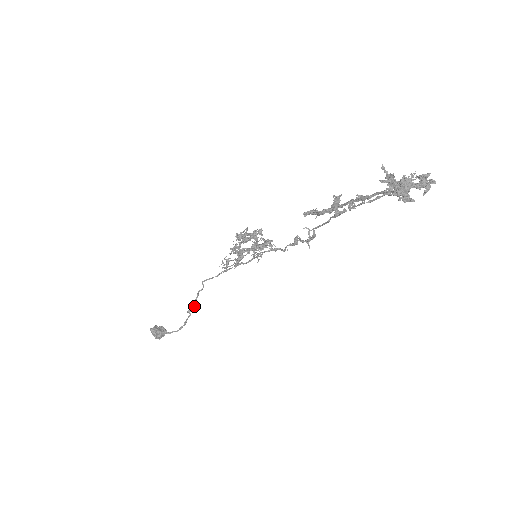
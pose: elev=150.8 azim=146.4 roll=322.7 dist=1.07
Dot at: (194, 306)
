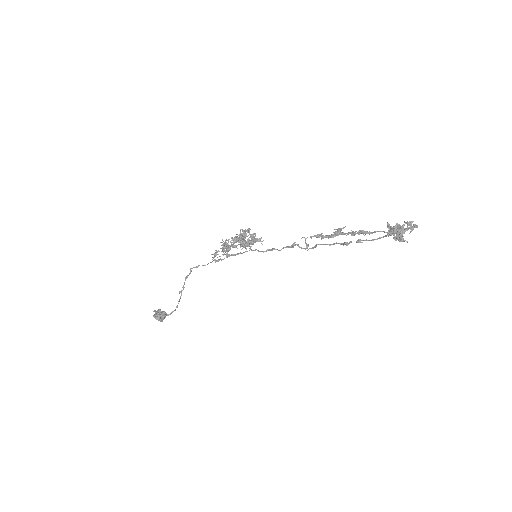
Dot at: (184, 287)
